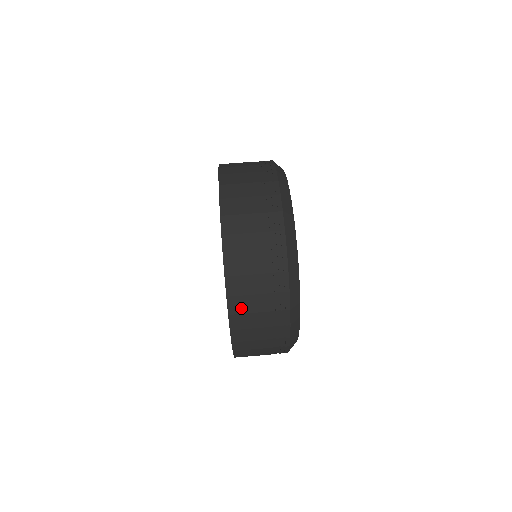
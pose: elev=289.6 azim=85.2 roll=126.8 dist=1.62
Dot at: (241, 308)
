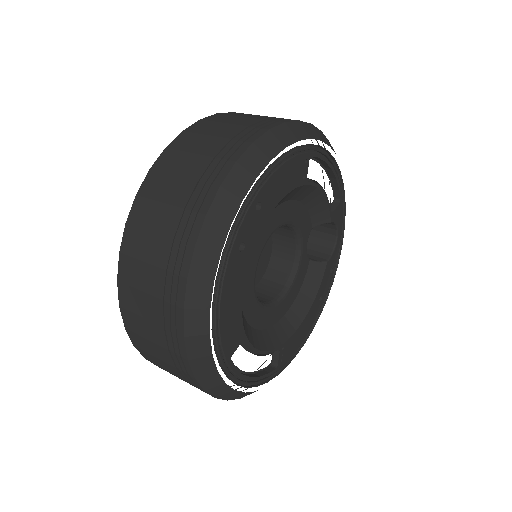
Dot at: (143, 219)
